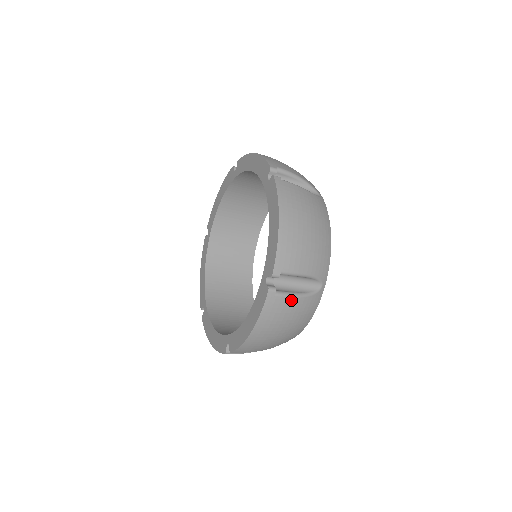
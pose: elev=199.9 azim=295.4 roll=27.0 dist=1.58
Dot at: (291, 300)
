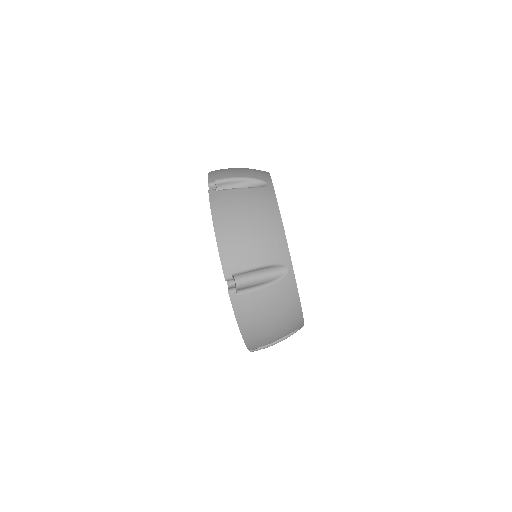
Dot at: (257, 293)
